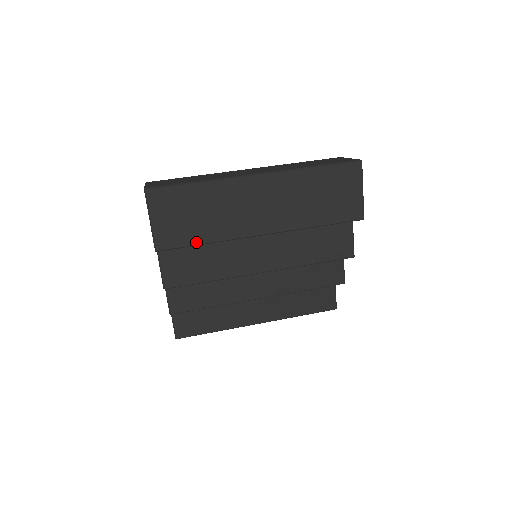
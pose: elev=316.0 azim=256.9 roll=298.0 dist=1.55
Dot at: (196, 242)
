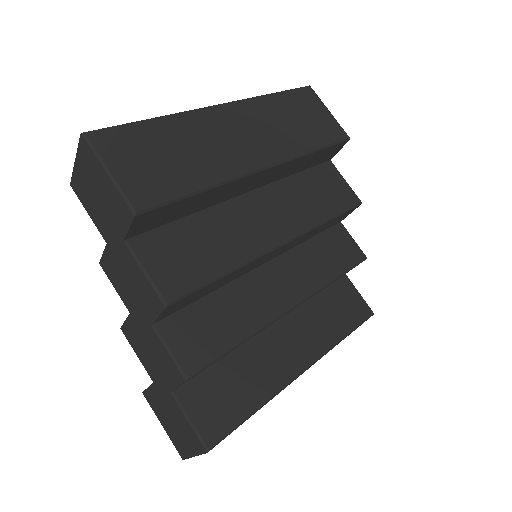
Dot at: (187, 190)
